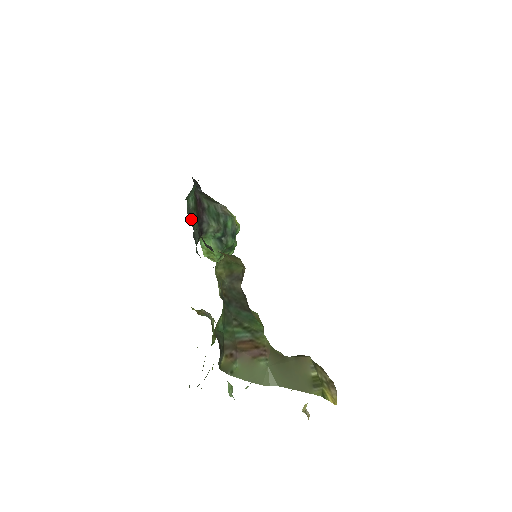
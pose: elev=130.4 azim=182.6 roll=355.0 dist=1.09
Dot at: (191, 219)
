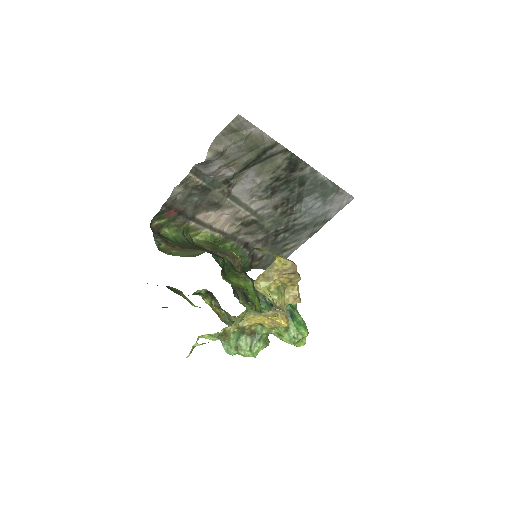
Dot at: occluded
